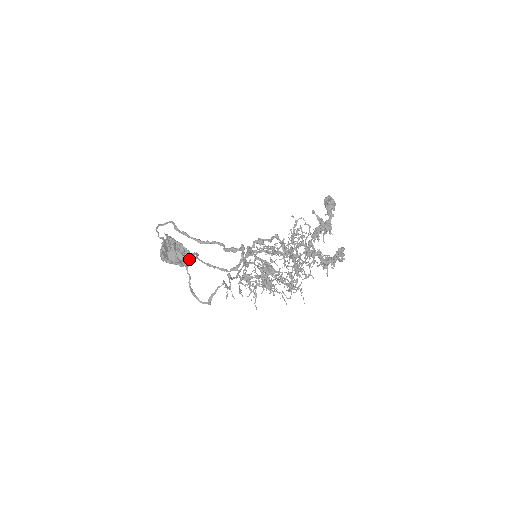
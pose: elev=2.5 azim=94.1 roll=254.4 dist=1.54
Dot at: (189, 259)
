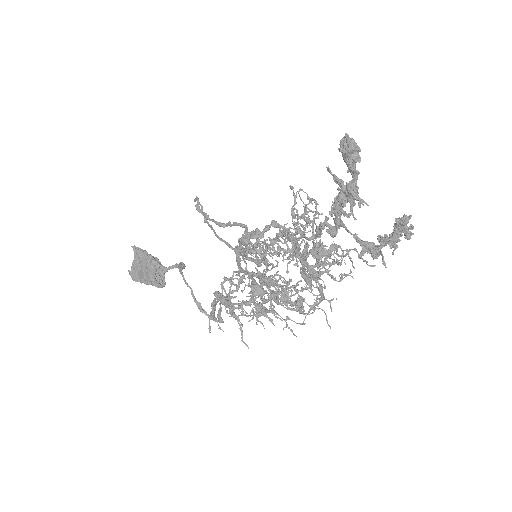
Dot at: (180, 268)
